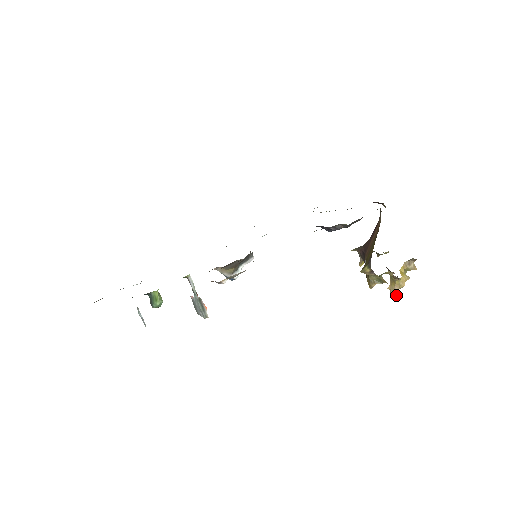
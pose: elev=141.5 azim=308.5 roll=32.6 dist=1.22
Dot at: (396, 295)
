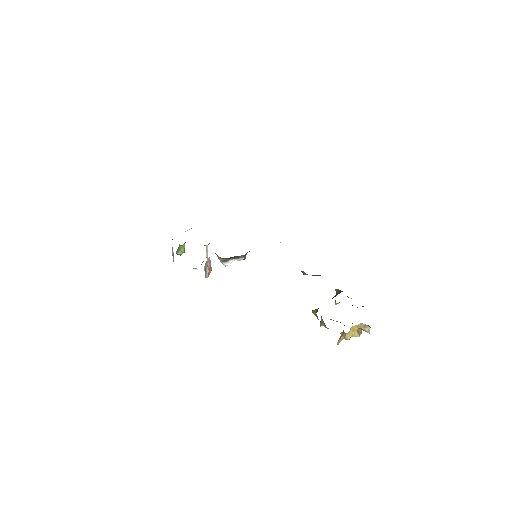
Dot at: (339, 342)
